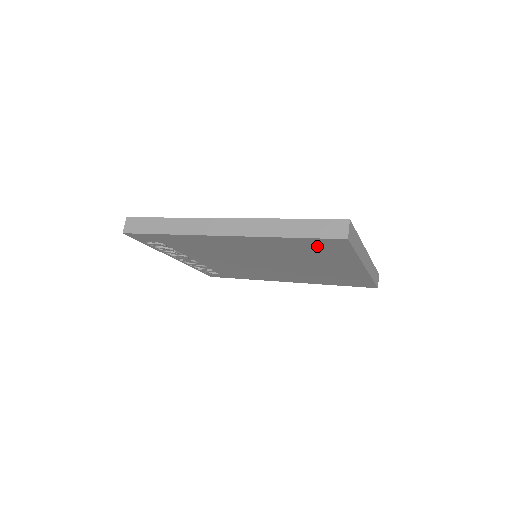
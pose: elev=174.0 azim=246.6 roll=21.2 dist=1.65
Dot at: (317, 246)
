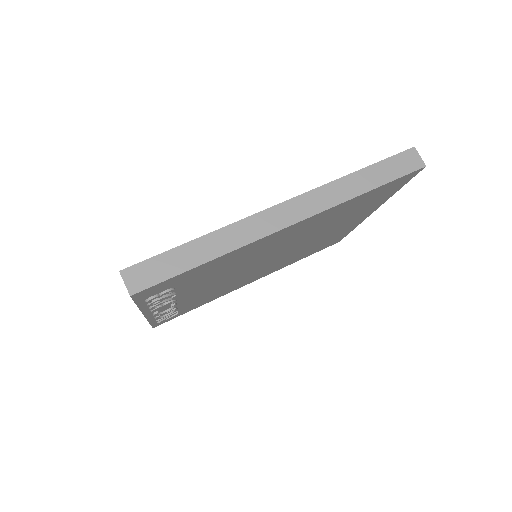
Dot at: (378, 194)
